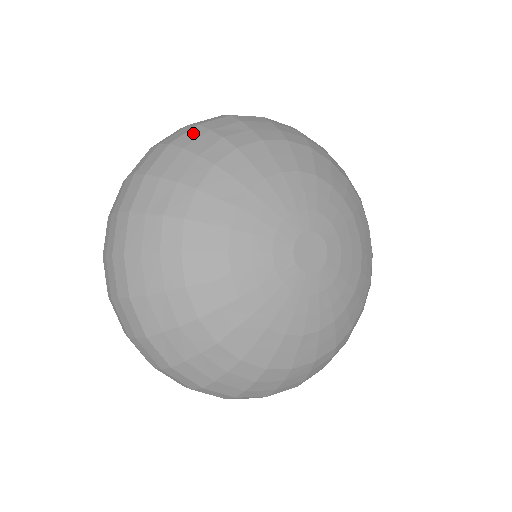
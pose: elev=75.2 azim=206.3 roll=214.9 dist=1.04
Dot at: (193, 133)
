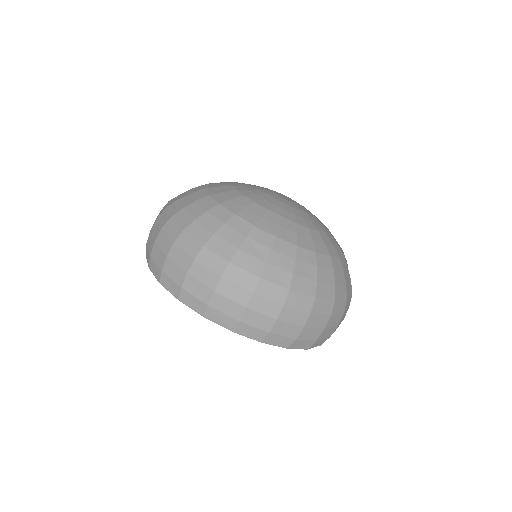
Dot at: (172, 200)
